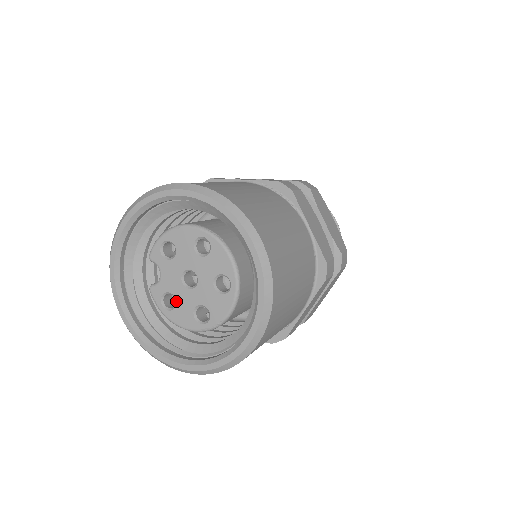
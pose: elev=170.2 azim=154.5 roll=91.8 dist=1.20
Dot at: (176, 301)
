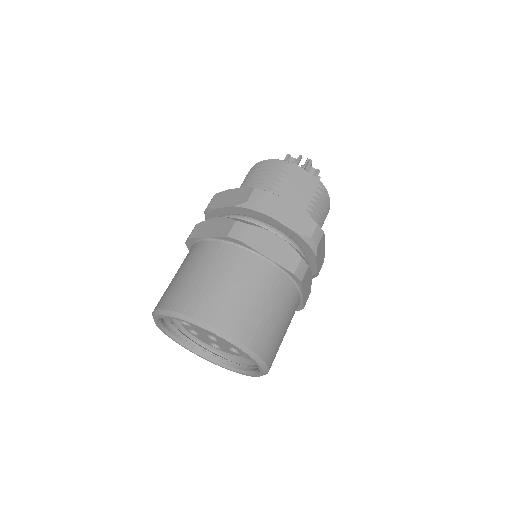
Dot at: (199, 335)
